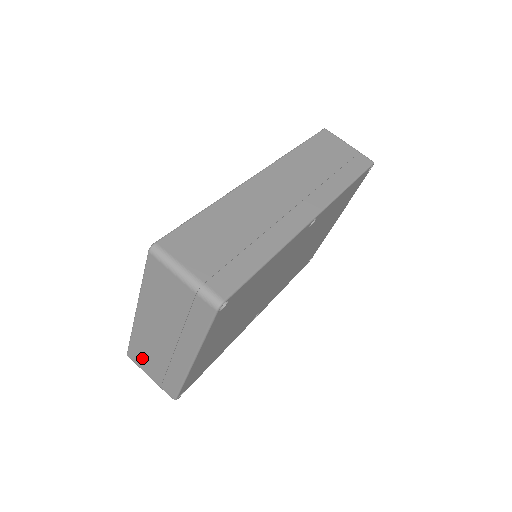
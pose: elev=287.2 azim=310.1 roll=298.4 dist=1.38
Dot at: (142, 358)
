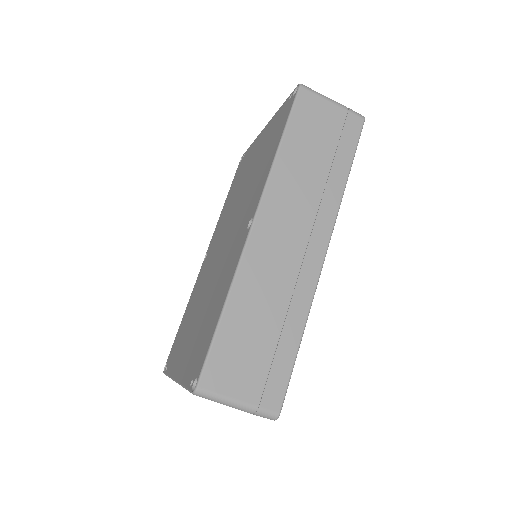
Dot at: occluded
